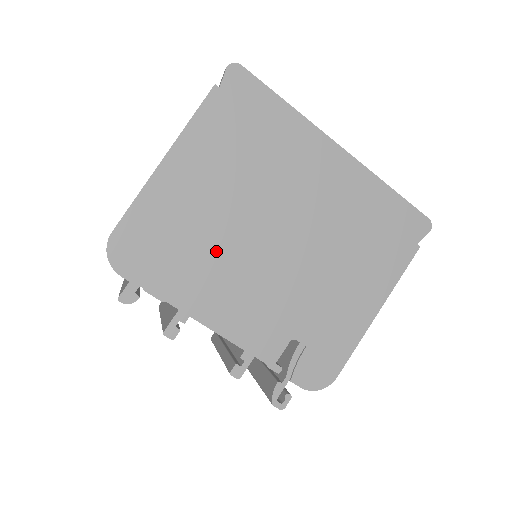
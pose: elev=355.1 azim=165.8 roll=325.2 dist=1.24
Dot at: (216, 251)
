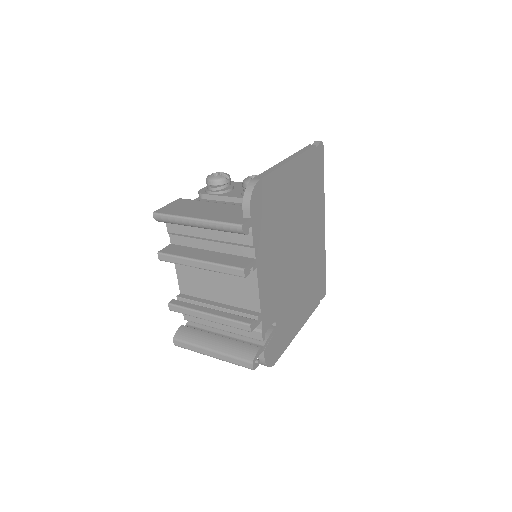
Dot at: (280, 236)
